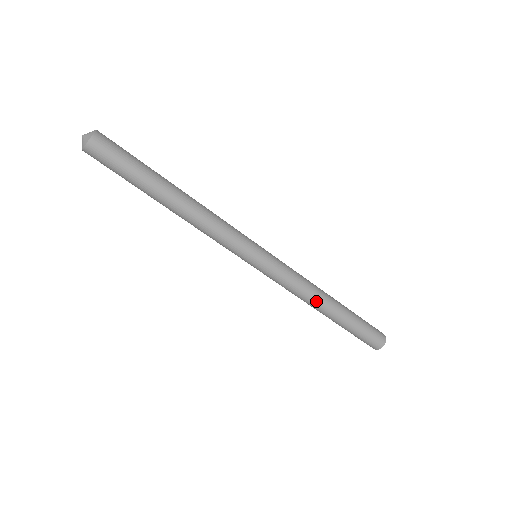
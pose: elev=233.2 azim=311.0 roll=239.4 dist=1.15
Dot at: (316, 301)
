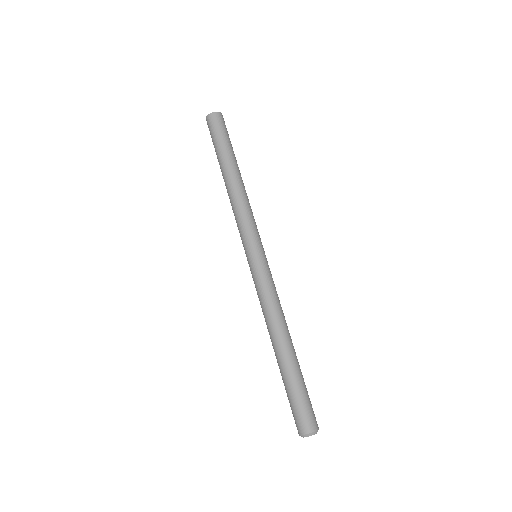
Dot at: (275, 326)
